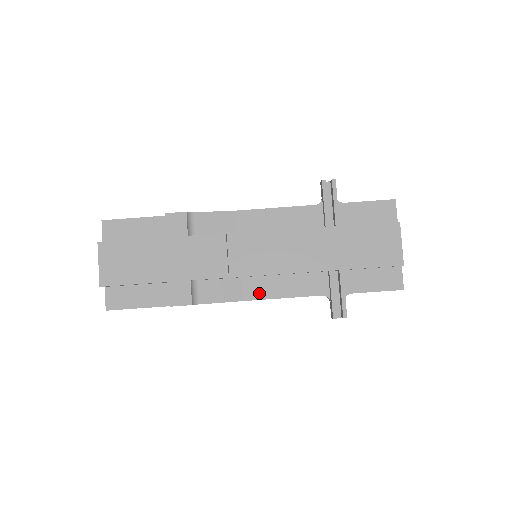
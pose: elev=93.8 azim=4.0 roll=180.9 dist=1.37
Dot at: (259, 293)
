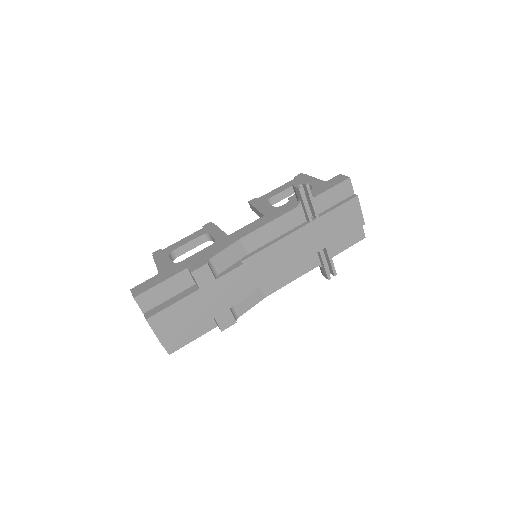
Dot at: (275, 287)
